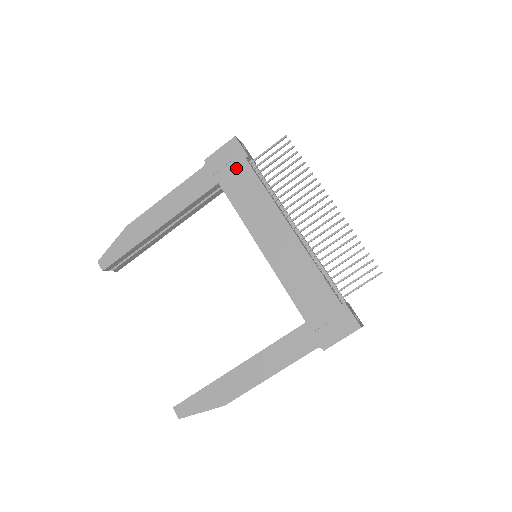
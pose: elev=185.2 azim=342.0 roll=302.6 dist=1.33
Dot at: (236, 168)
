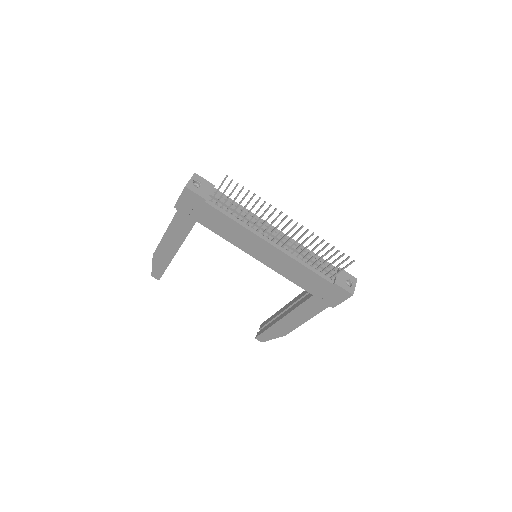
Dot at: (202, 210)
